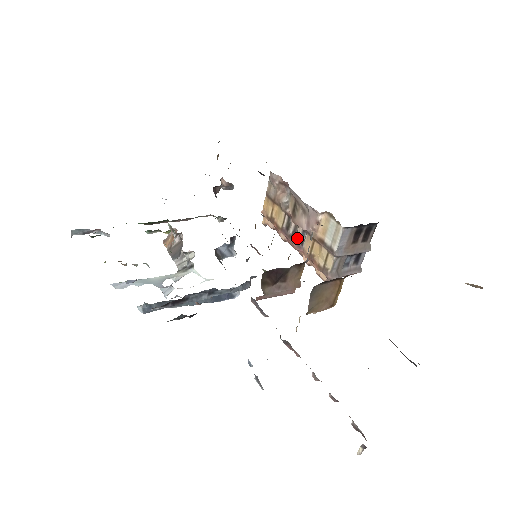
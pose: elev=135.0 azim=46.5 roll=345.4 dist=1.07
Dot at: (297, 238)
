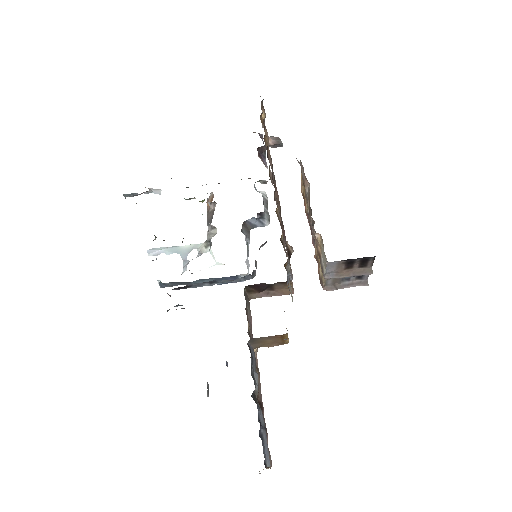
Dot at: occluded
